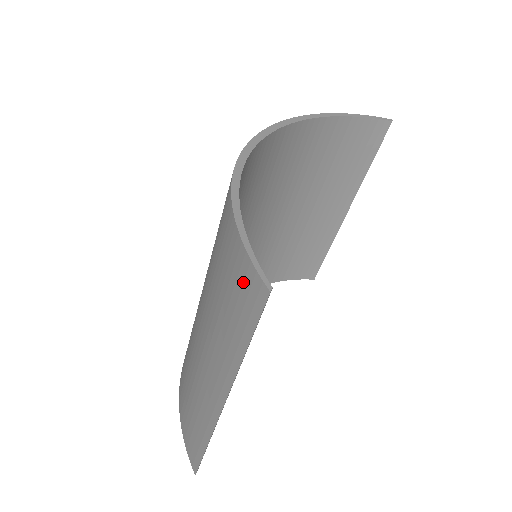
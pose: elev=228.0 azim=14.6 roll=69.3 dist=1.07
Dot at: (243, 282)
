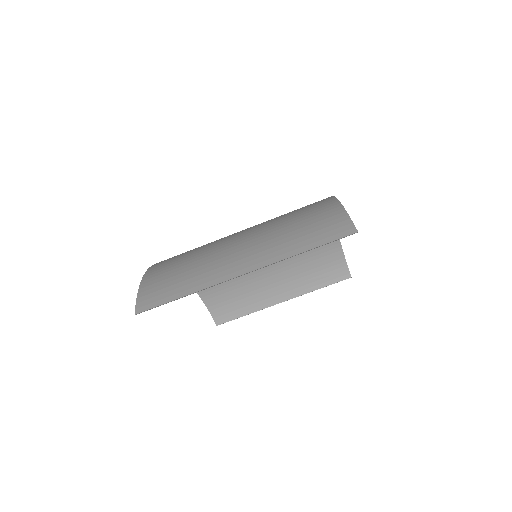
Dot at: (334, 224)
